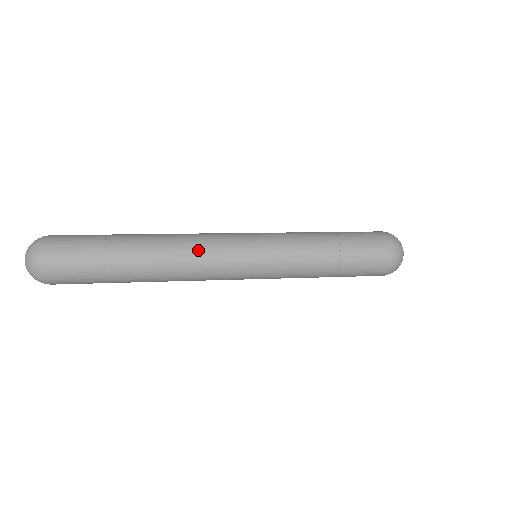
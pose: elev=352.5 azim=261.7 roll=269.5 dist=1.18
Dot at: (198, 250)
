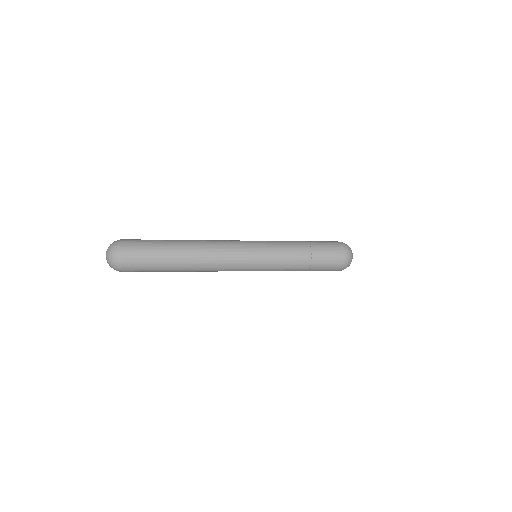
Dot at: (219, 265)
